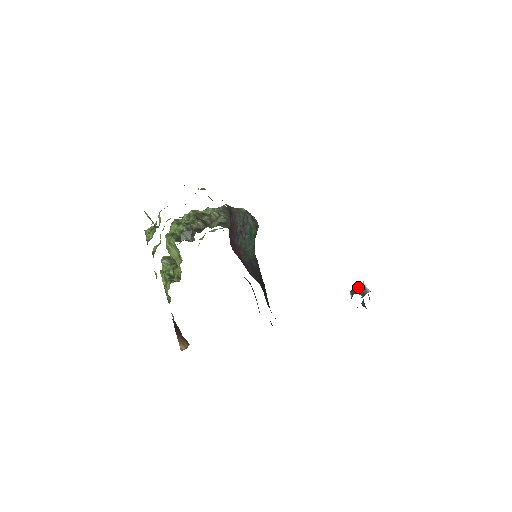
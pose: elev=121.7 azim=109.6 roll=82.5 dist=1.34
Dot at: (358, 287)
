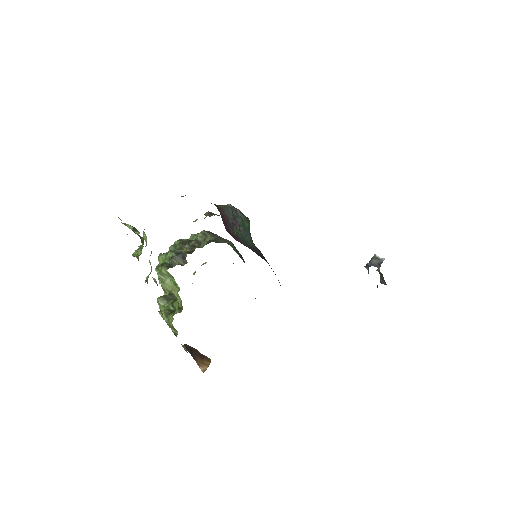
Dot at: (371, 260)
